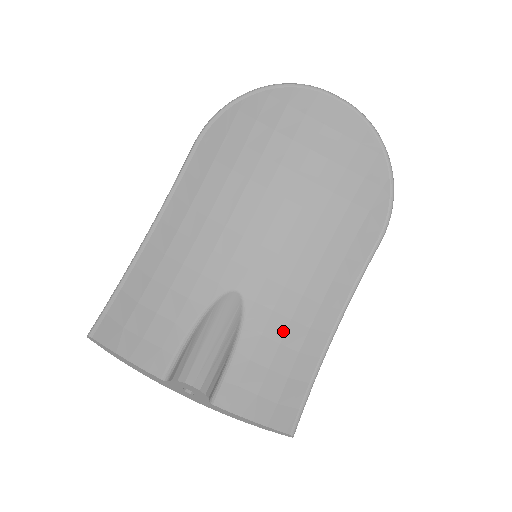
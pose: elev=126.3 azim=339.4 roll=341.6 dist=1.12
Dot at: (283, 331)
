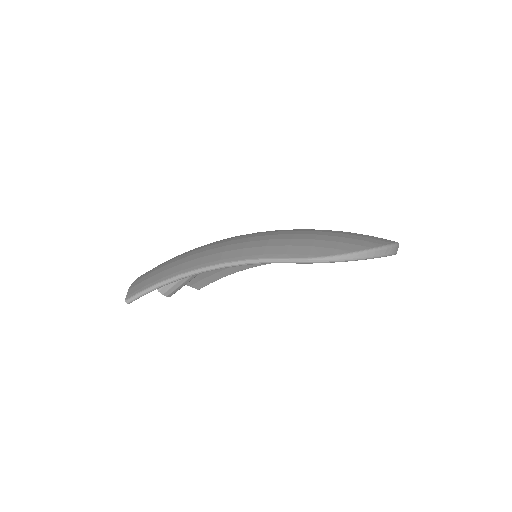
Dot at: occluded
